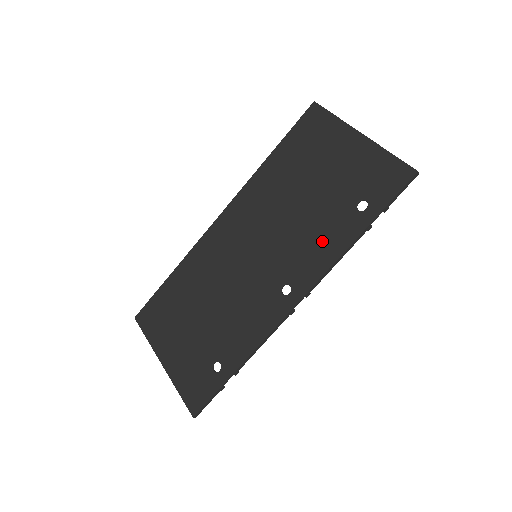
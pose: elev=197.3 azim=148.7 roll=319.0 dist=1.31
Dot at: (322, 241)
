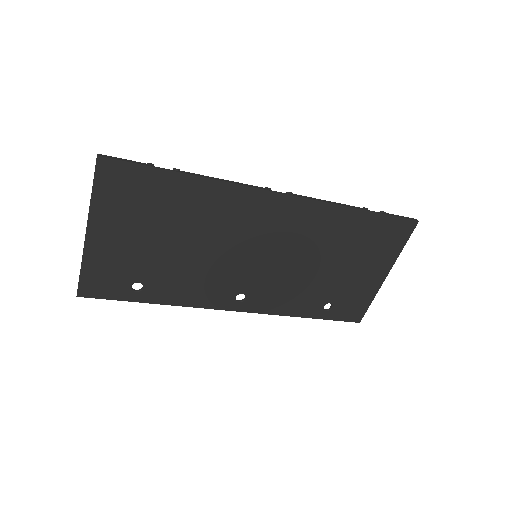
Dot at: (292, 299)
